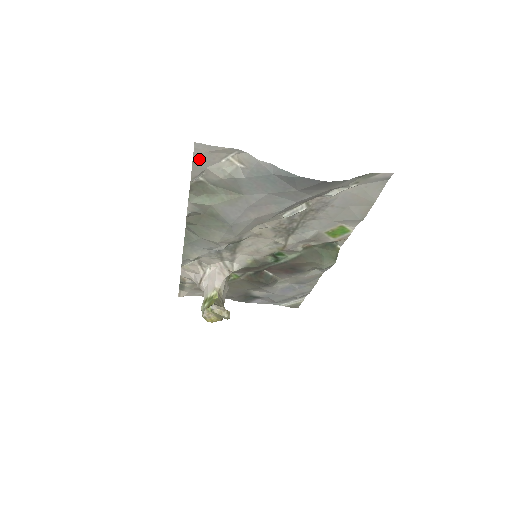
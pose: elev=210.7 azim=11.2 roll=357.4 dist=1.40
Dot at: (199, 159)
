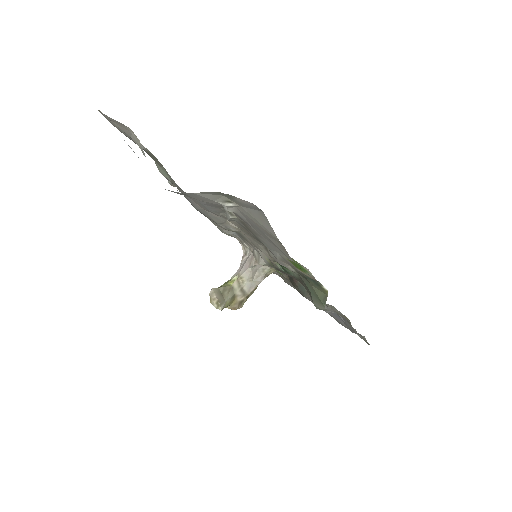
Dot at: (117, 127)
